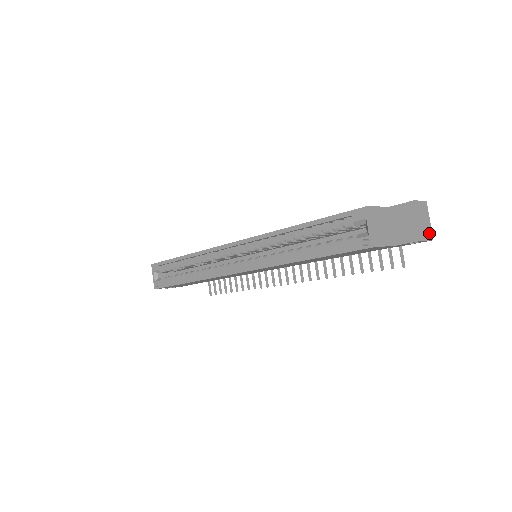
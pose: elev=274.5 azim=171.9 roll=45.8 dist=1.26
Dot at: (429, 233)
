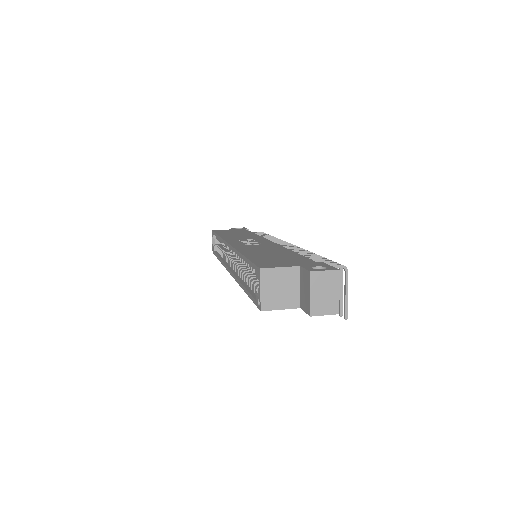
Dot at: (332, 306)
